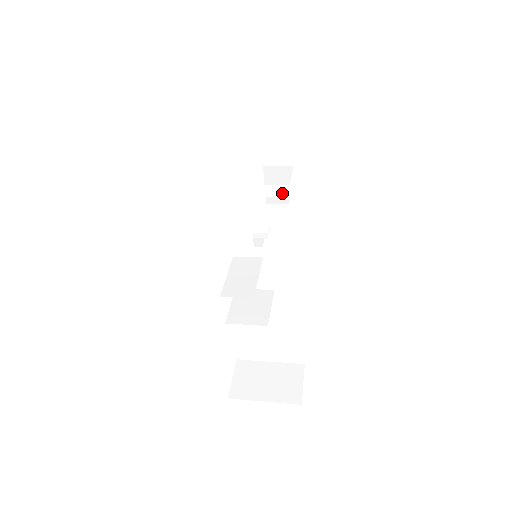
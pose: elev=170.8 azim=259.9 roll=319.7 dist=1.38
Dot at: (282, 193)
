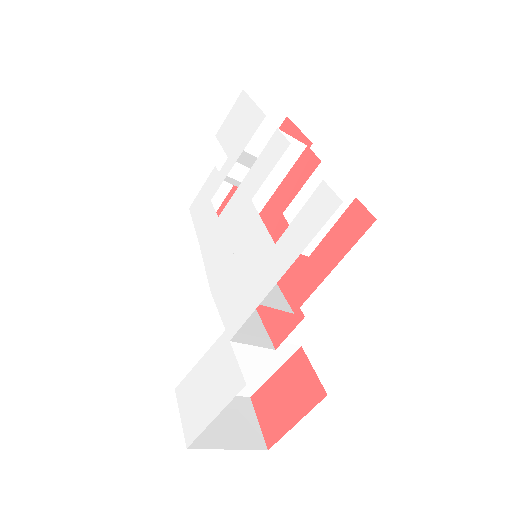
Dot at: occluded
